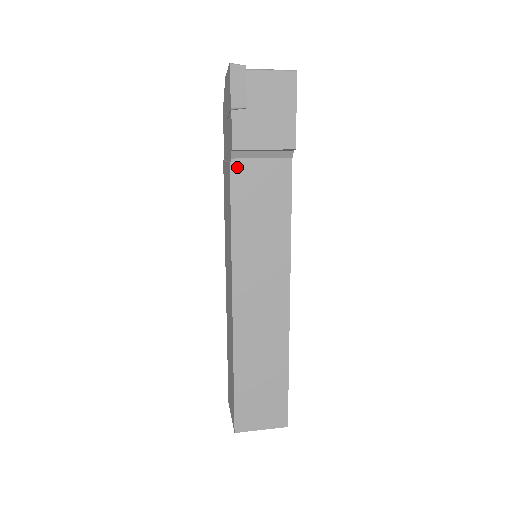
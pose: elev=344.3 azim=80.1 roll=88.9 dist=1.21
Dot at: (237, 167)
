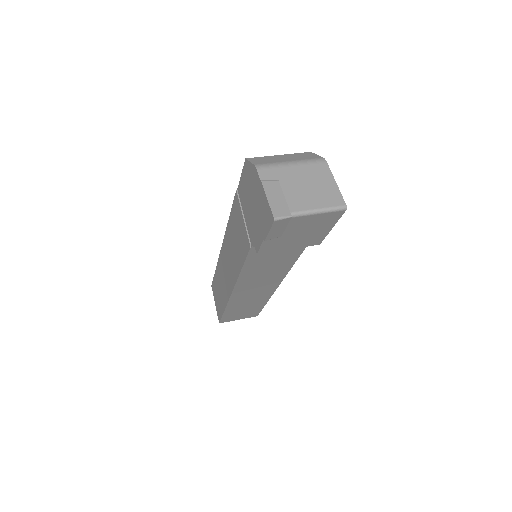
Dot at: occluded
